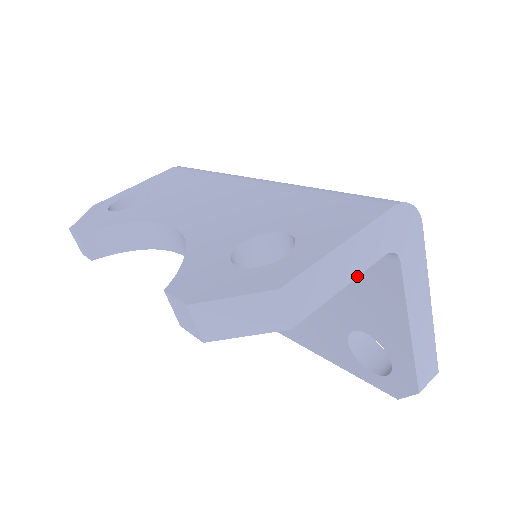
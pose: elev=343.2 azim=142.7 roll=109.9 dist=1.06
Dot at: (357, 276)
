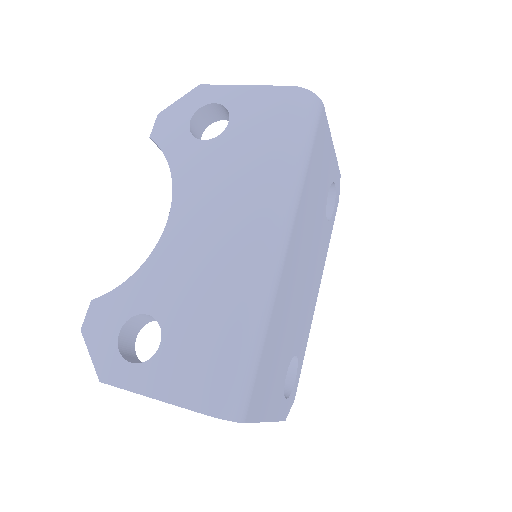
Dot at: occluded
